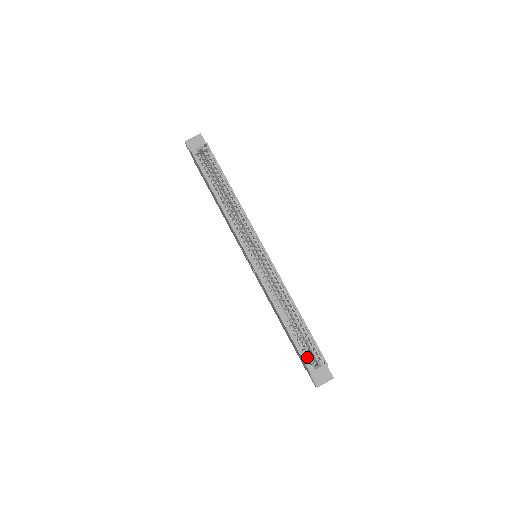
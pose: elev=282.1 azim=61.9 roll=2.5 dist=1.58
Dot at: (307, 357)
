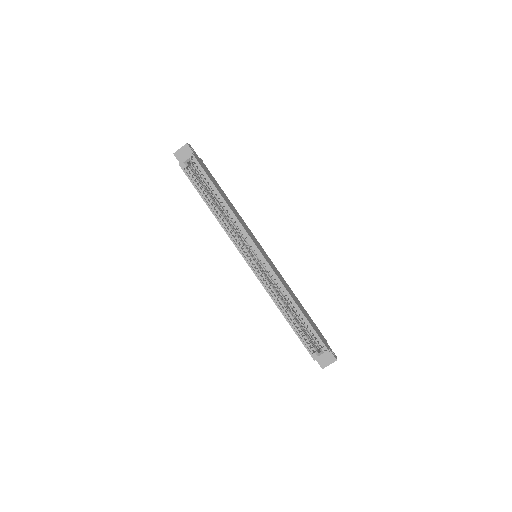
Dot at: occluded
